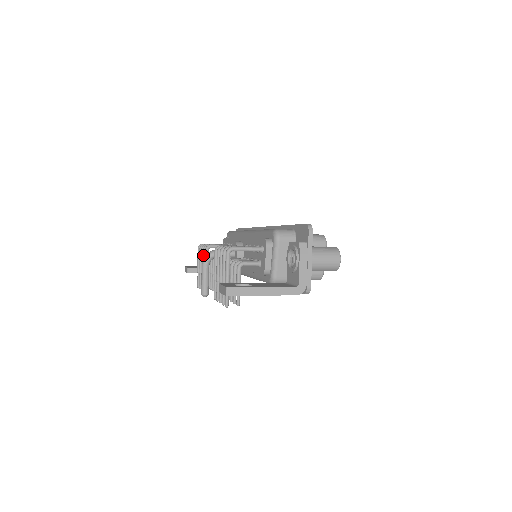
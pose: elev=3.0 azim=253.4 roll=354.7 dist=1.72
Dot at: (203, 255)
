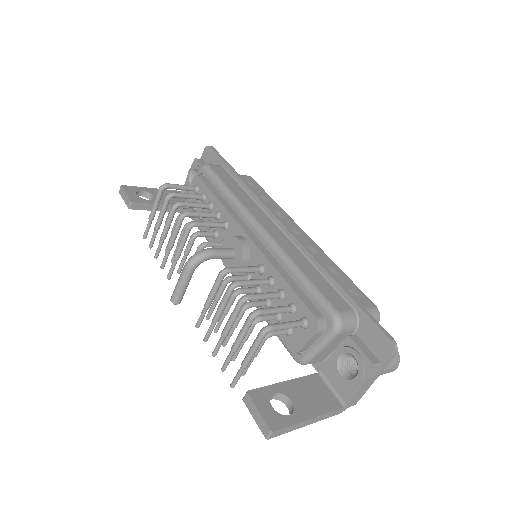
Dot at: (176, 226)
